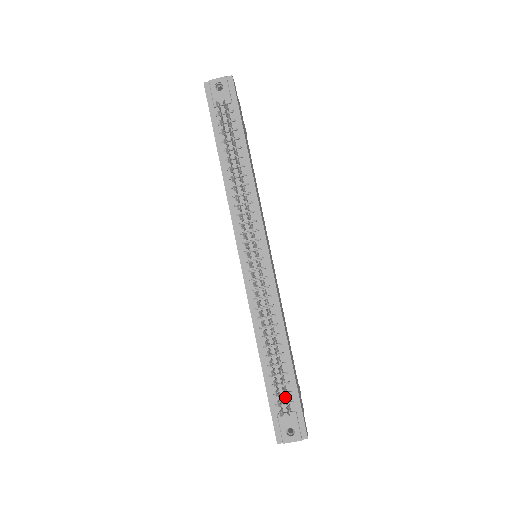
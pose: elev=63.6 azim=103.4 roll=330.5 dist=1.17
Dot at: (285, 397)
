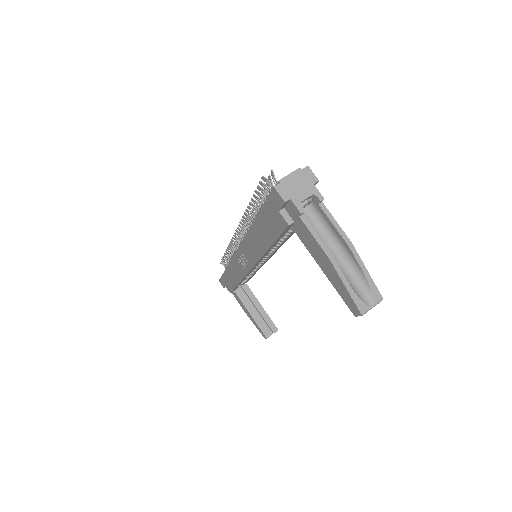
Dot at: occluded
